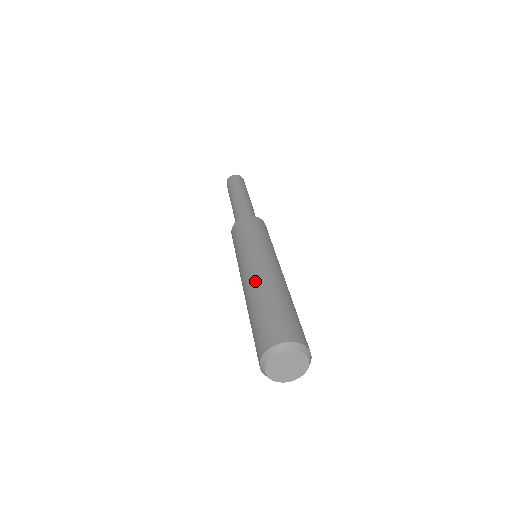
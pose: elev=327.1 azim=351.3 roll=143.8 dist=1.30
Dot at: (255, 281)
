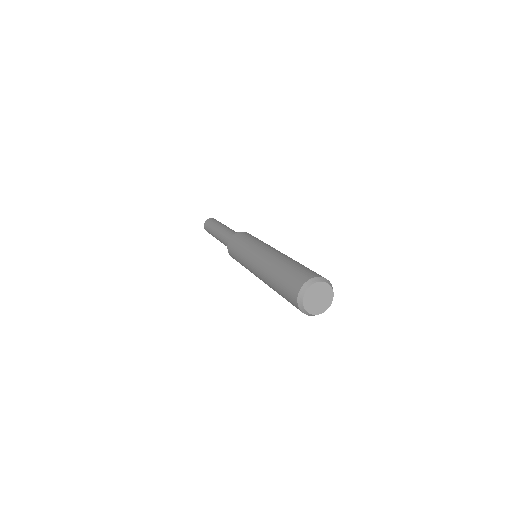
Dot at: (285, 255)
